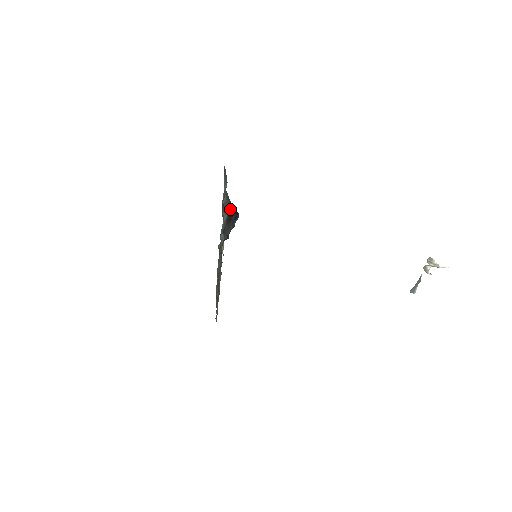
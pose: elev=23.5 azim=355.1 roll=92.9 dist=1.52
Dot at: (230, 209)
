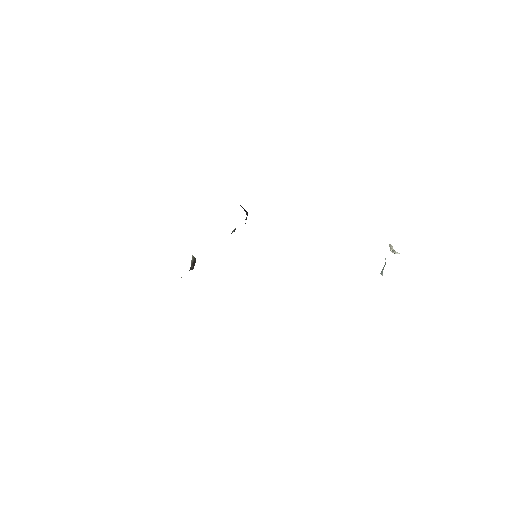
Dot at: (242, 207)
